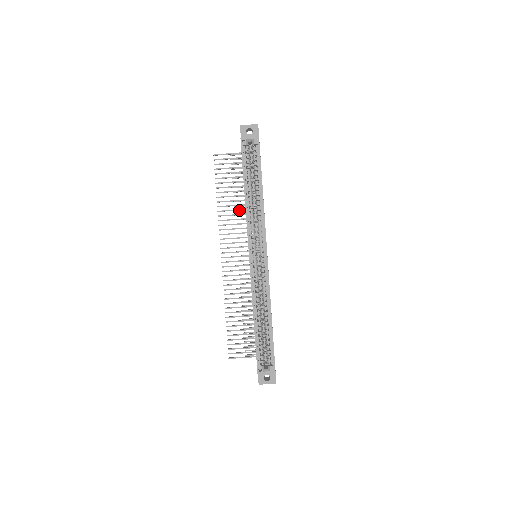
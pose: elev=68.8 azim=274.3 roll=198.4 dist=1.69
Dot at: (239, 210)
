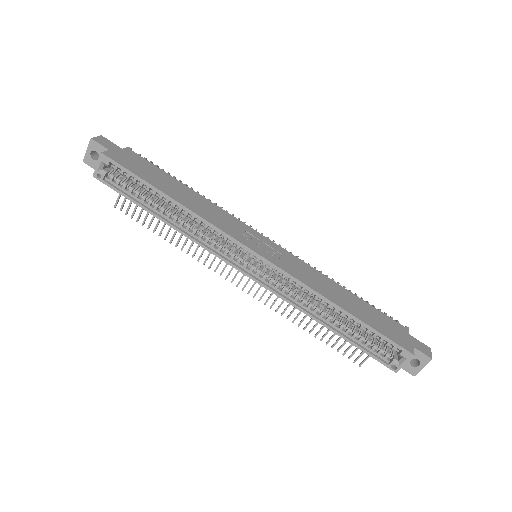
Dot at: occluded
